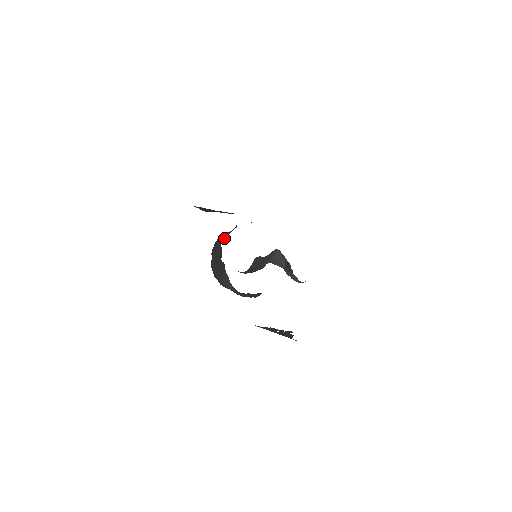
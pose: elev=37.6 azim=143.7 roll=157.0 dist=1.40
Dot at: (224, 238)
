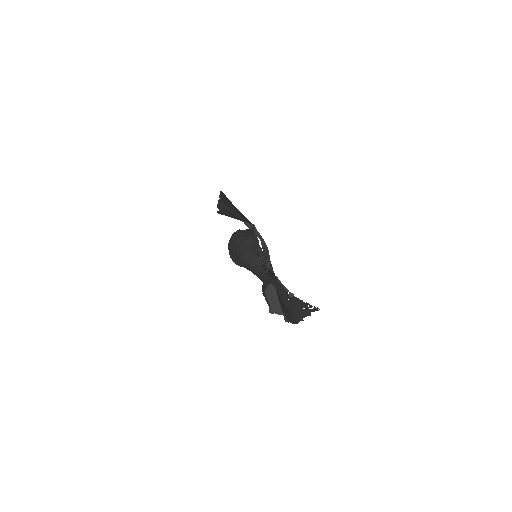
Dot at: (250, 232)
